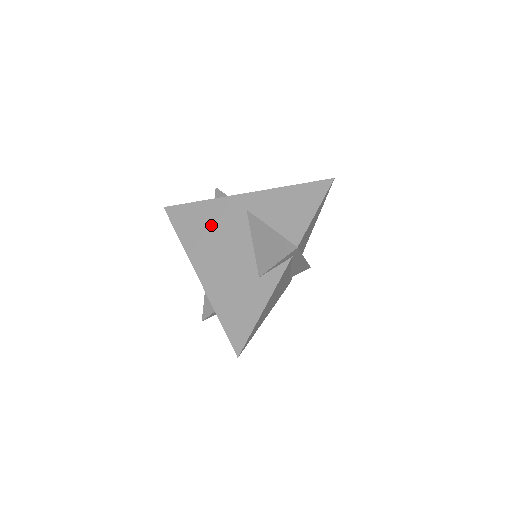
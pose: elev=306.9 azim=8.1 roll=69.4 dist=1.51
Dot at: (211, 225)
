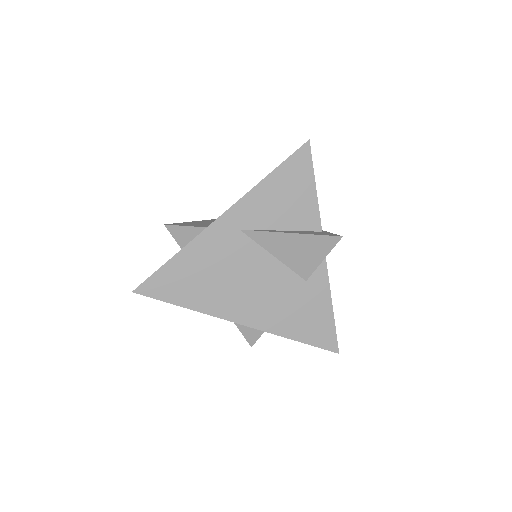
Dot at: (212, 271)
